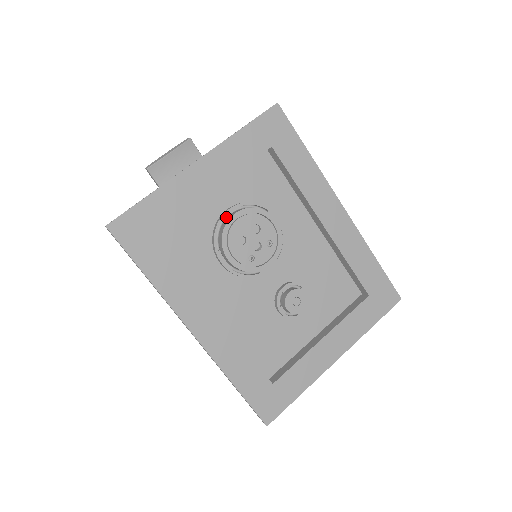
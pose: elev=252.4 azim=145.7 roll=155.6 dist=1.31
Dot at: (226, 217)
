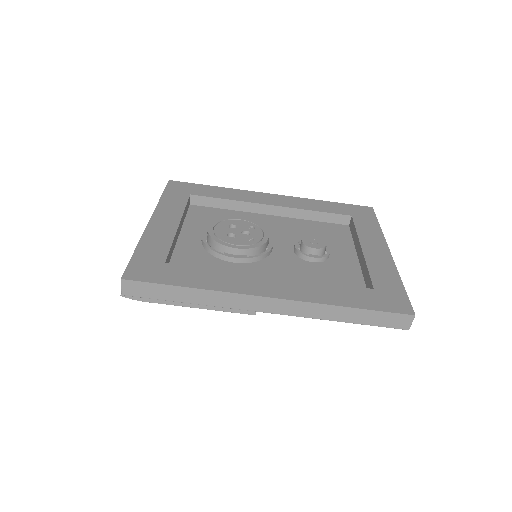
Dot at: (206, 237)
